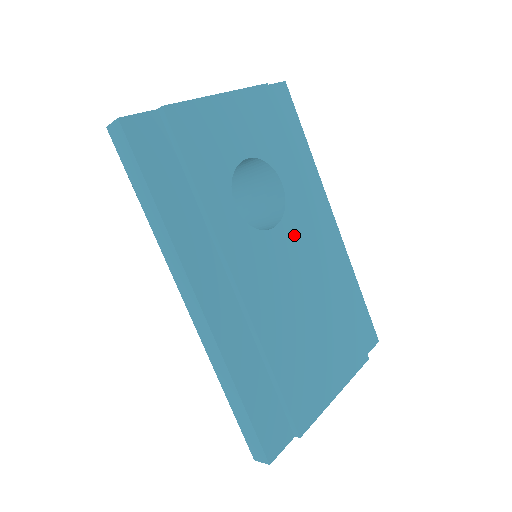
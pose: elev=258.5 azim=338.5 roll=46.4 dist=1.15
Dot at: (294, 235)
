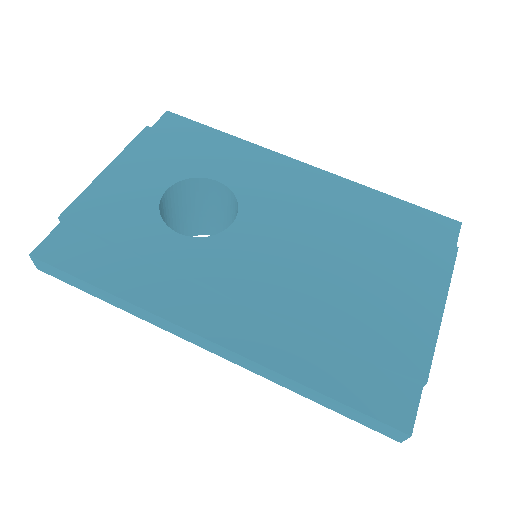
Dot at: (263, 209)
